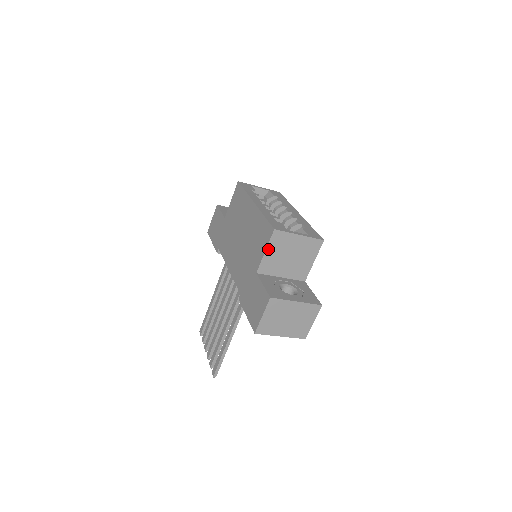
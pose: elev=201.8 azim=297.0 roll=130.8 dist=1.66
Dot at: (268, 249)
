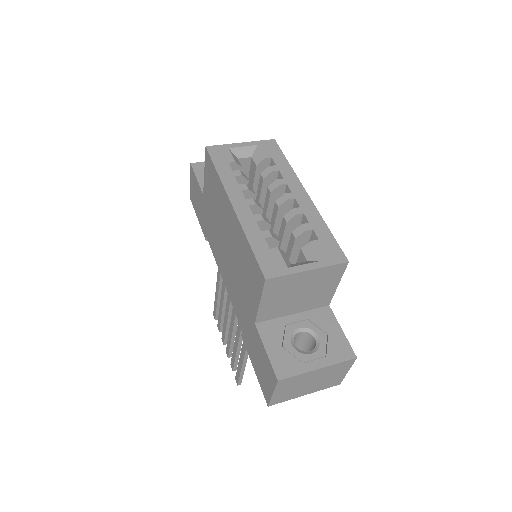
Dot at: (263, 299)
